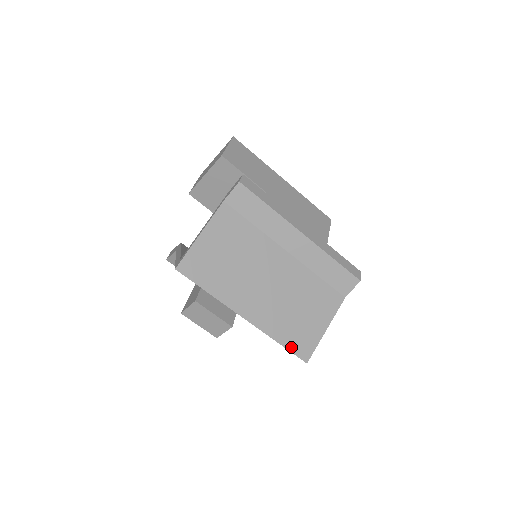
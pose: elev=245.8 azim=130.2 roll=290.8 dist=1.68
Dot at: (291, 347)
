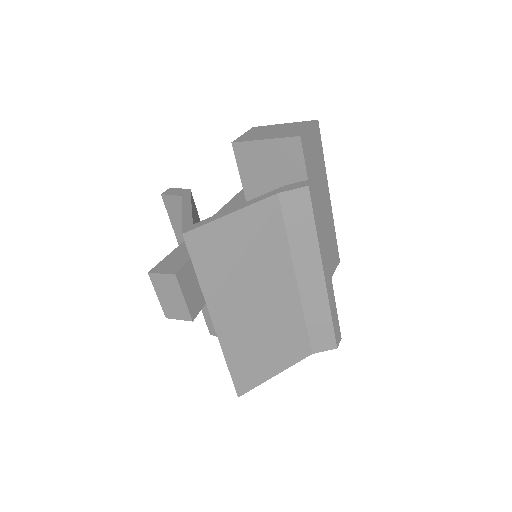
Dot at: (235, 375)
